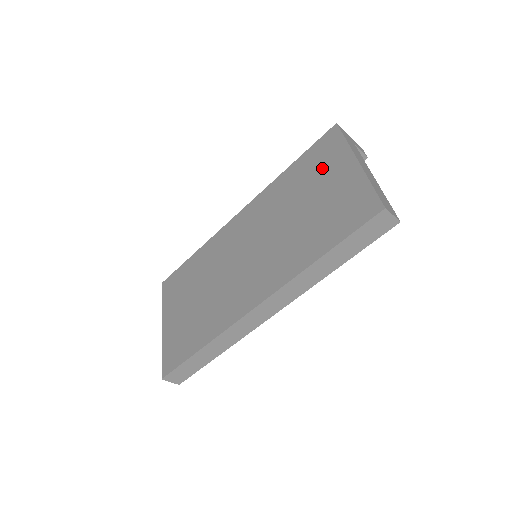
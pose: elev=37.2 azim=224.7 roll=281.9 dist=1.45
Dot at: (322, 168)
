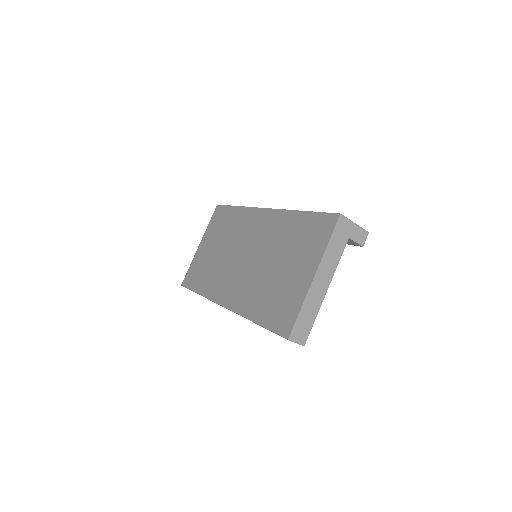
Dot at: (305, 248)
